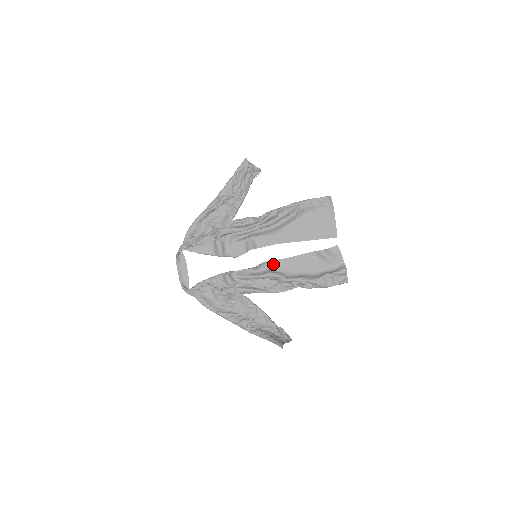
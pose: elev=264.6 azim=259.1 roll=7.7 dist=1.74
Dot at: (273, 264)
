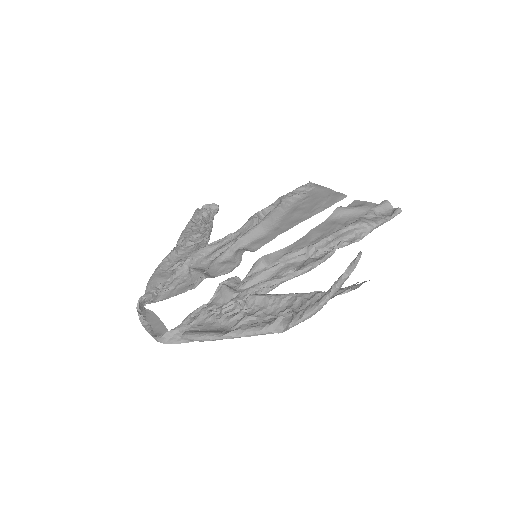
Dot at: (286, 252)
